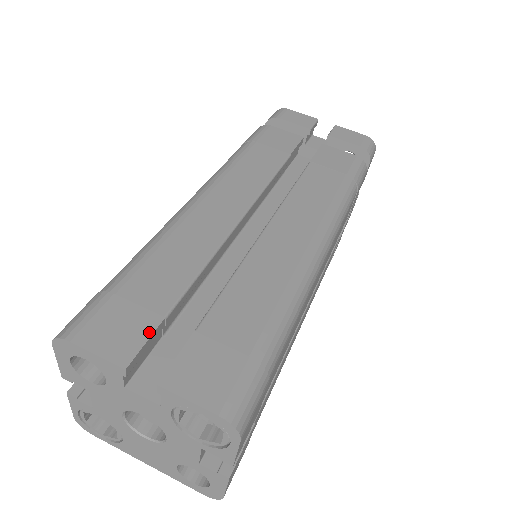
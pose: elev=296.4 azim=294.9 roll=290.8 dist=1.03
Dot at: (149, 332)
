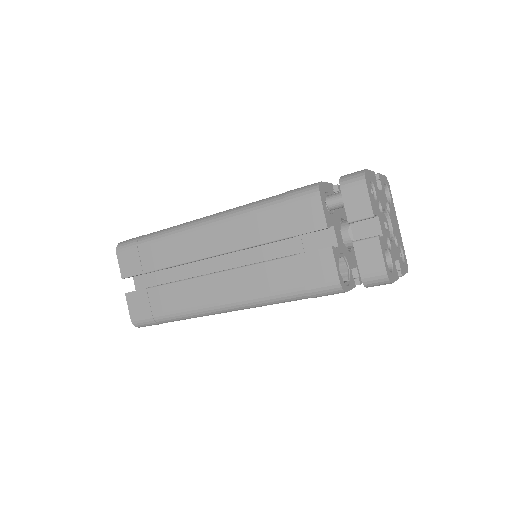
Dot at: (135, 274)
